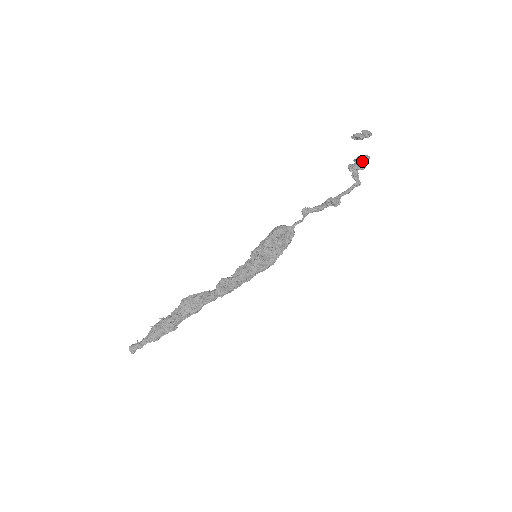
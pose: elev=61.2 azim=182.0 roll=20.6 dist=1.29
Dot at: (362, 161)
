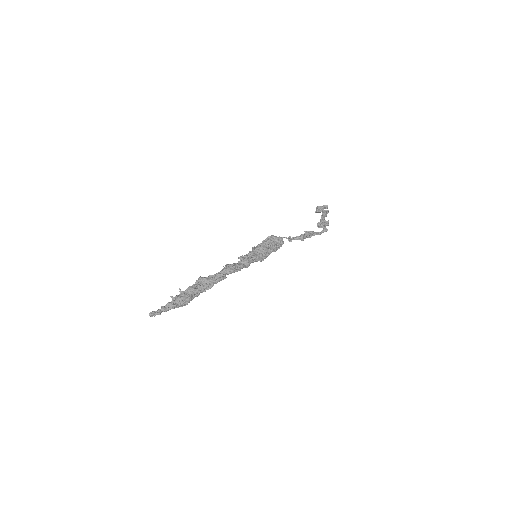
Dot at: occluded
